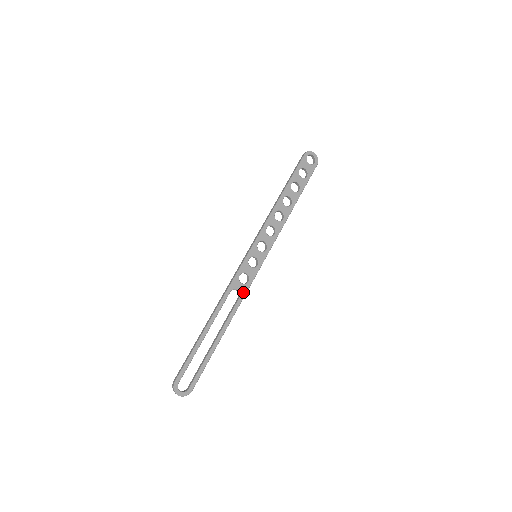
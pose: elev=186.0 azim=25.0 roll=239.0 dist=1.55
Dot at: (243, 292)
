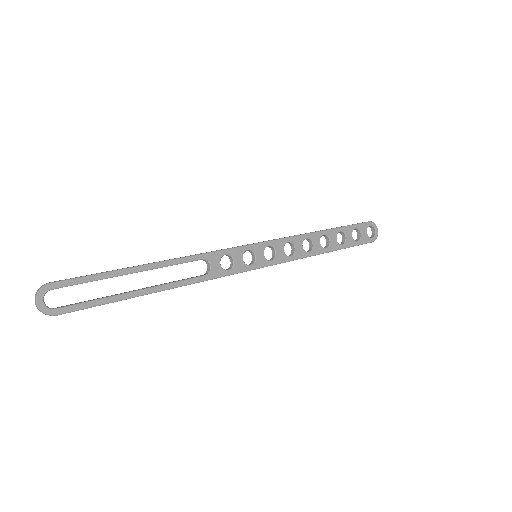
Dot at: (214, 274)
